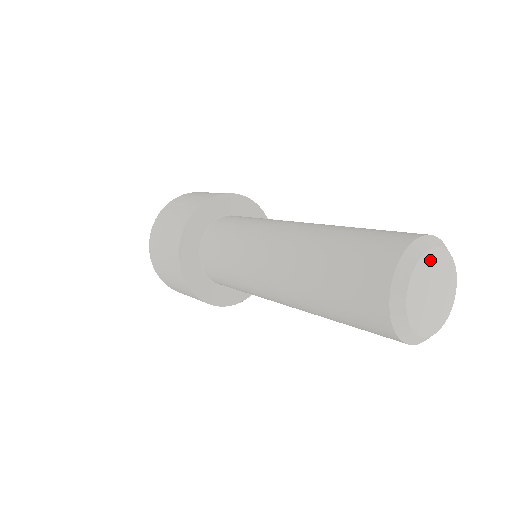
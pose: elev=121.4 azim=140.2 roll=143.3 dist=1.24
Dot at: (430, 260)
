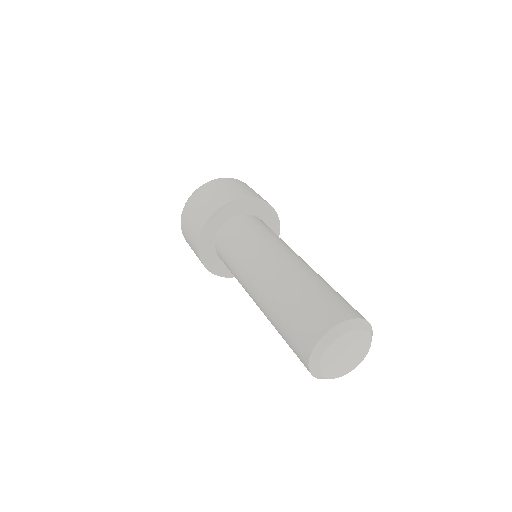
Dot at: (347, 338)
